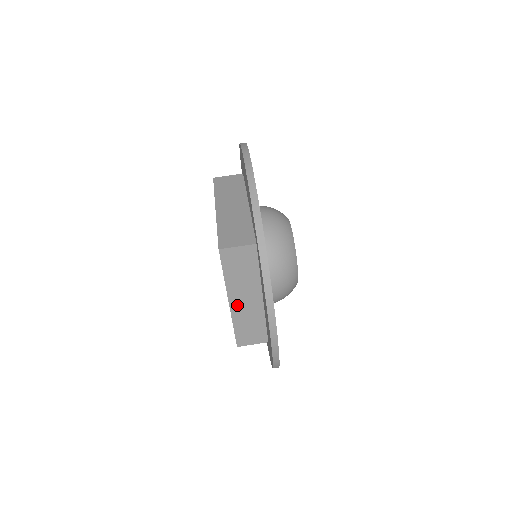
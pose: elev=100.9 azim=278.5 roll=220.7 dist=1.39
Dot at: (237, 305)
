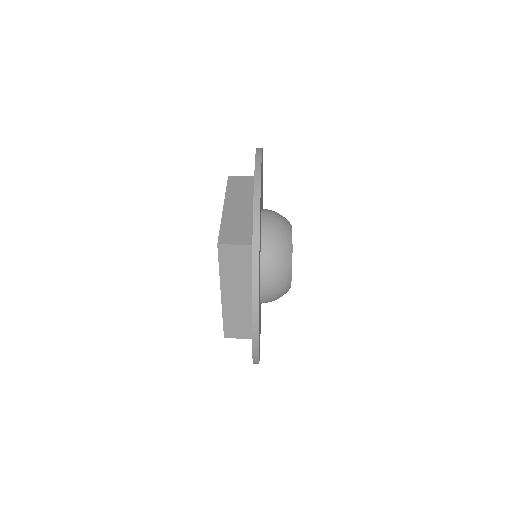
Dot at: (230, 209)
